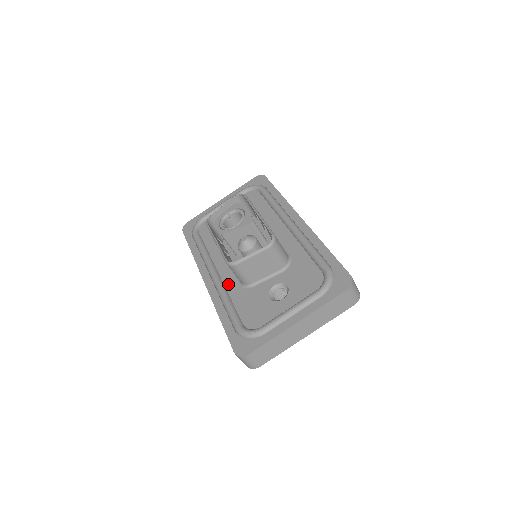
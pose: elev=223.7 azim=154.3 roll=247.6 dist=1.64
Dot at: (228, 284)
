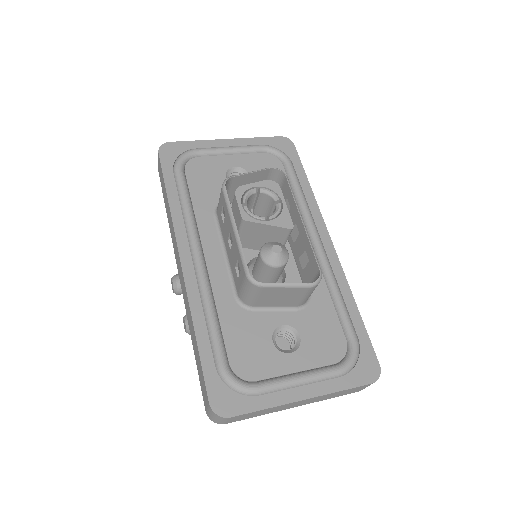
Dot at: (217, 286)
